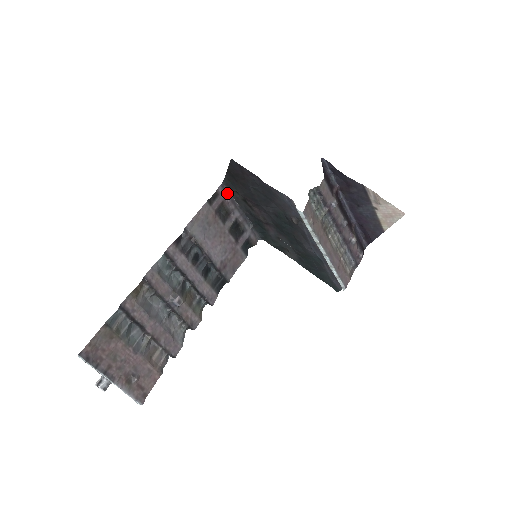
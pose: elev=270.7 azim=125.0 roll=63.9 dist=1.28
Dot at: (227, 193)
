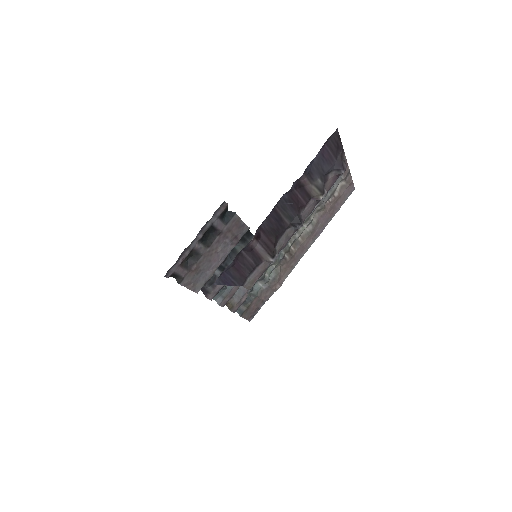
Dot at: (173, 265)
